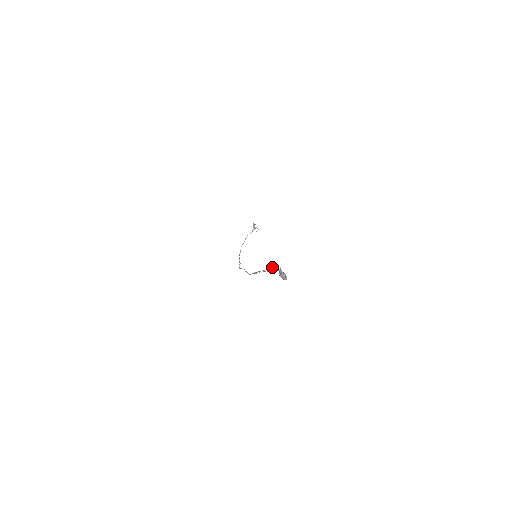
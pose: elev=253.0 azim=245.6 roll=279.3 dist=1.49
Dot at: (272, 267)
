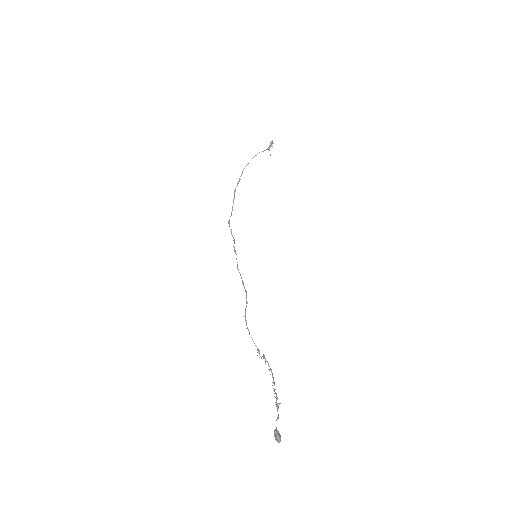
Dot at: (270, 370)
